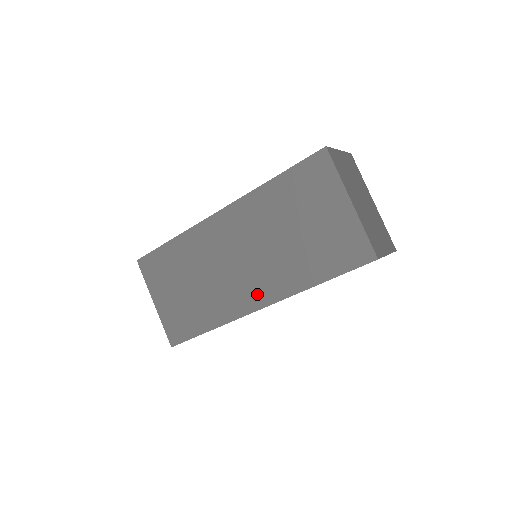
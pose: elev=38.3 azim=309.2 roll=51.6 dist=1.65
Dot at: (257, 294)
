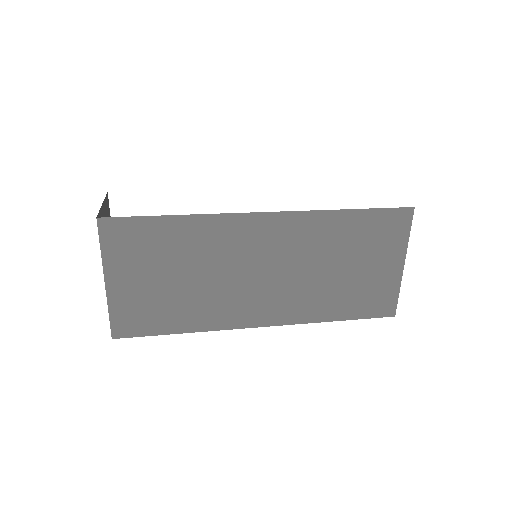
Dot at: (267, 312)
